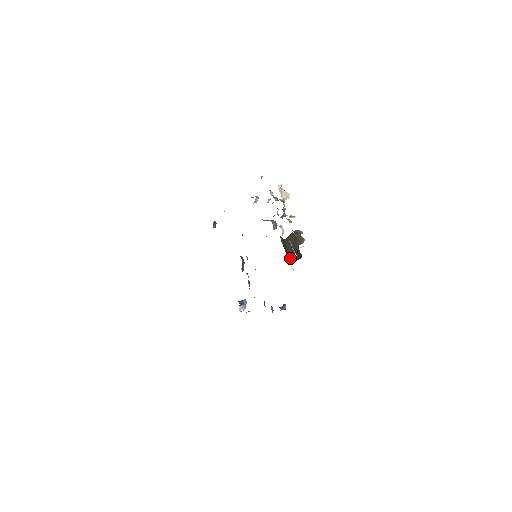
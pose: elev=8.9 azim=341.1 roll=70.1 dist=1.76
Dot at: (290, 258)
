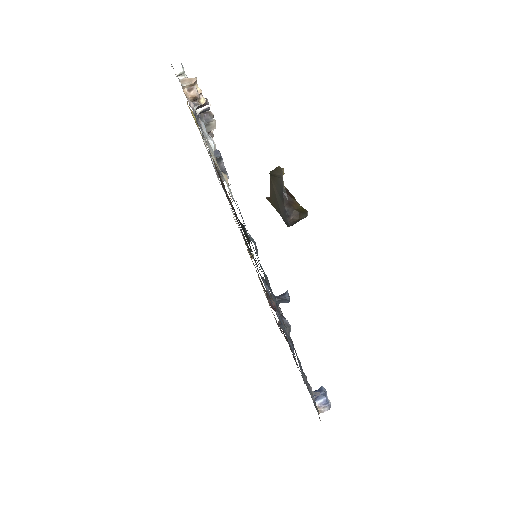
Dot at: (286, 220)
